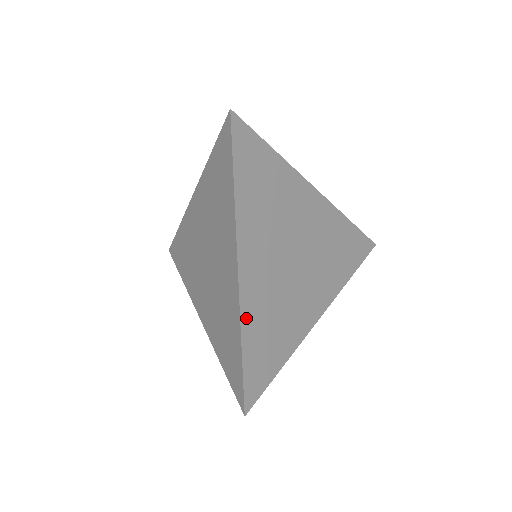
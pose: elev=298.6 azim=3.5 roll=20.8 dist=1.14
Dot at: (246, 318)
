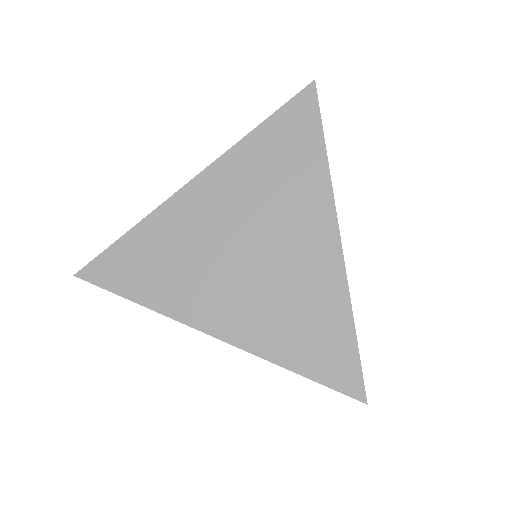
Dot at: (345, 291)
